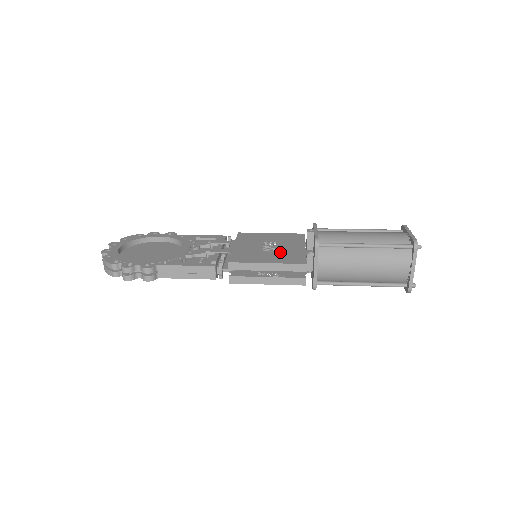
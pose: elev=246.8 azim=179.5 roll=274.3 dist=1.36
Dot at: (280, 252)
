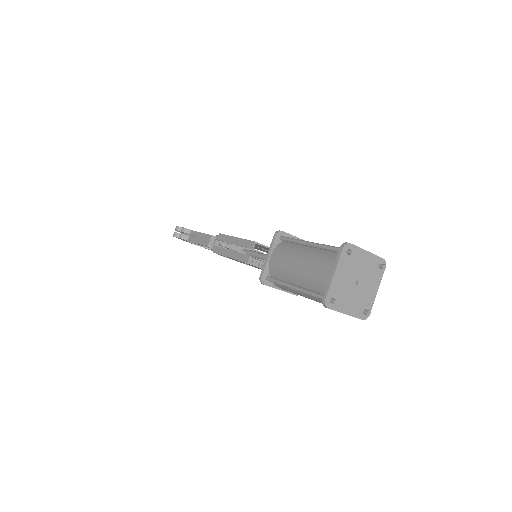
Dot at: occluded
